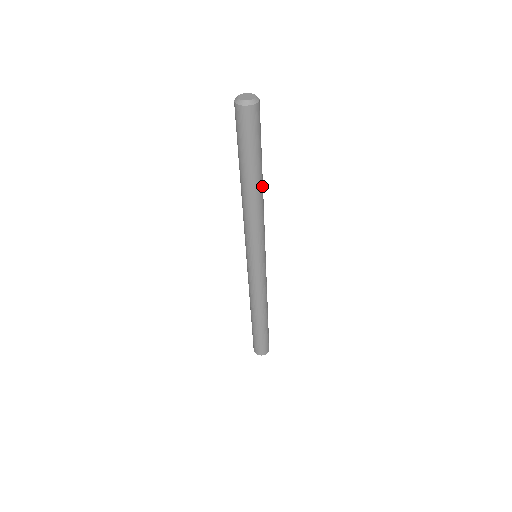
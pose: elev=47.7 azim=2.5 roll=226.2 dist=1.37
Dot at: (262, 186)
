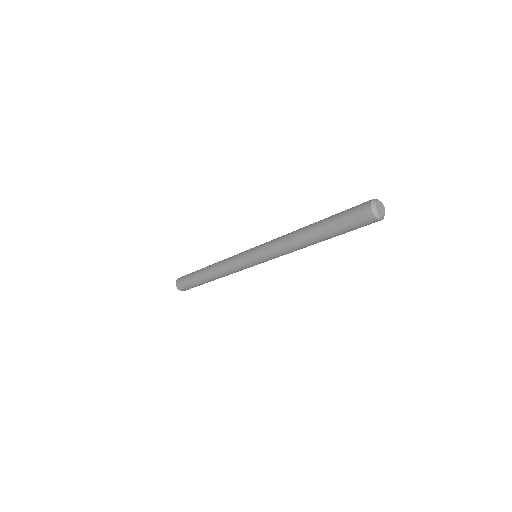
Dot at: occluded
